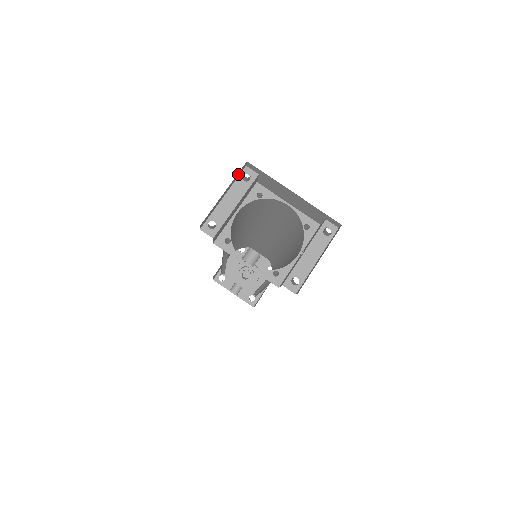
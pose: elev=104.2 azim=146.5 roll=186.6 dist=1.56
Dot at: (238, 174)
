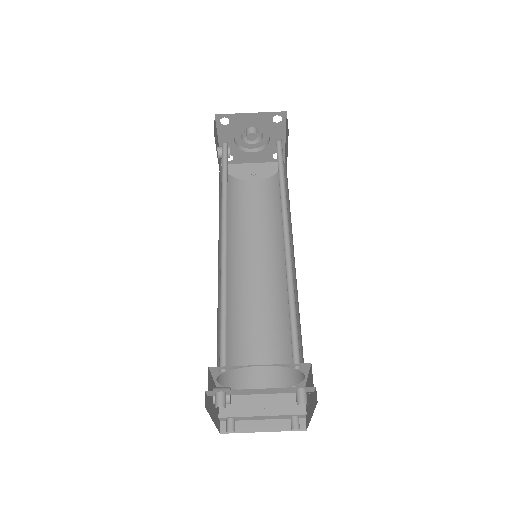
Dot at: (297, 395)
